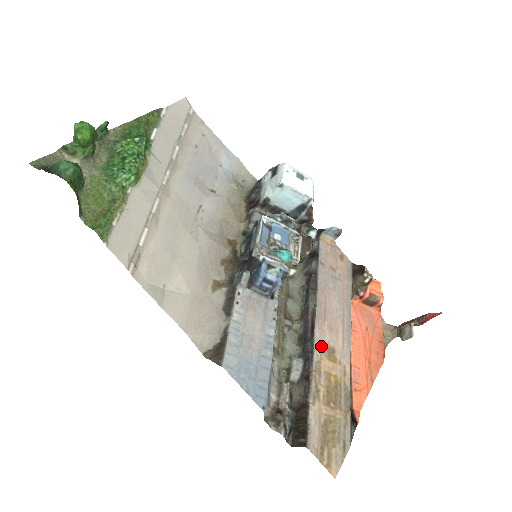
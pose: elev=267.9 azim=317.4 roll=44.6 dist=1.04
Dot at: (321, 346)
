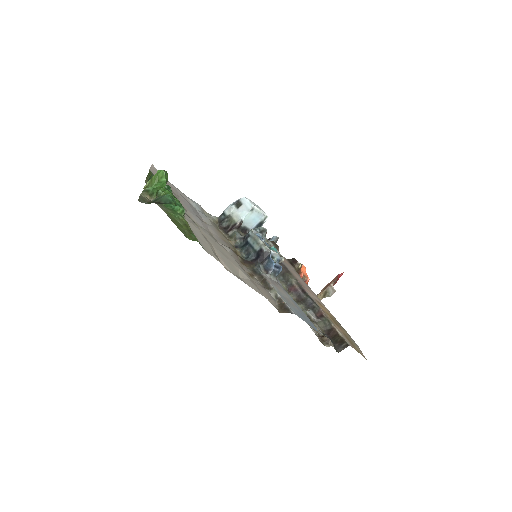
Dot at: (314, 299)
